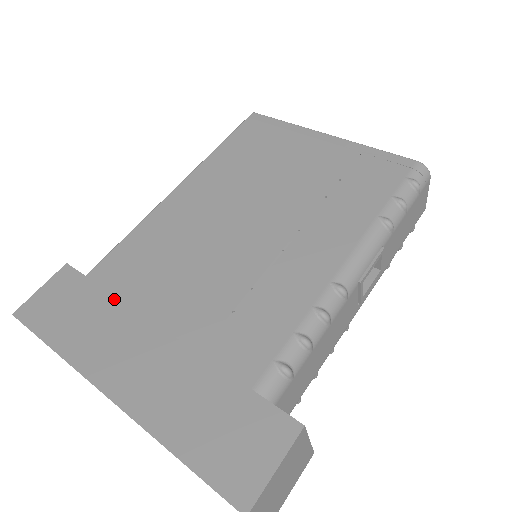
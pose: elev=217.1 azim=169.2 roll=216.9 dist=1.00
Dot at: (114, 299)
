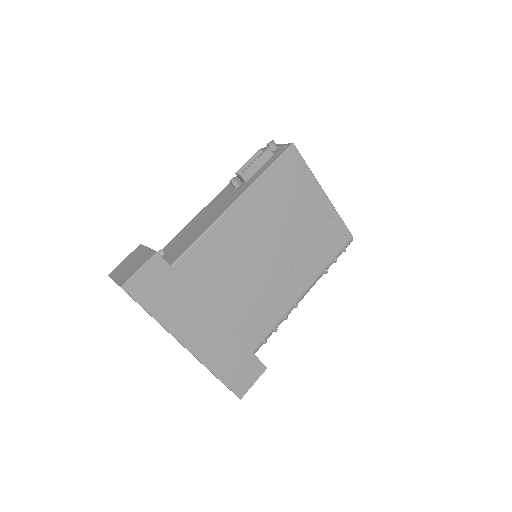
Dot at: (191, 290)
